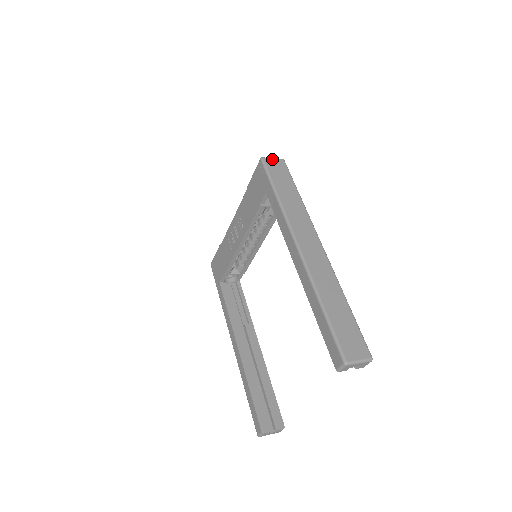
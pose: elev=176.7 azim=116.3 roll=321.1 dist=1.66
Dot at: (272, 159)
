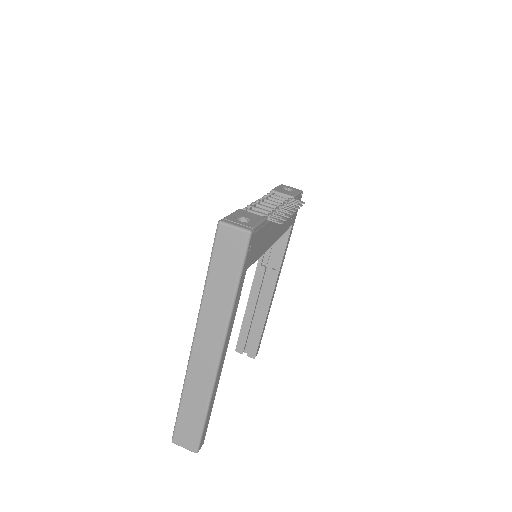
Dot at: (231, 229)
